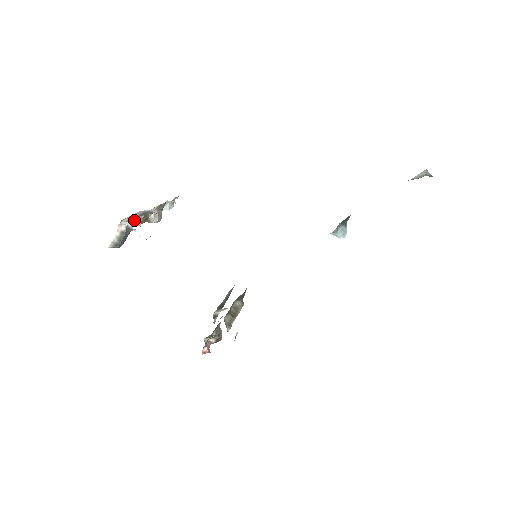
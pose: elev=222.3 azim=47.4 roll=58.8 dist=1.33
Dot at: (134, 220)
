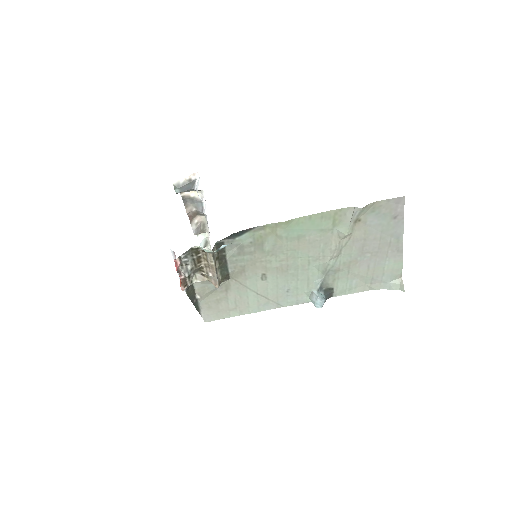
Dot at: (189, 205)
